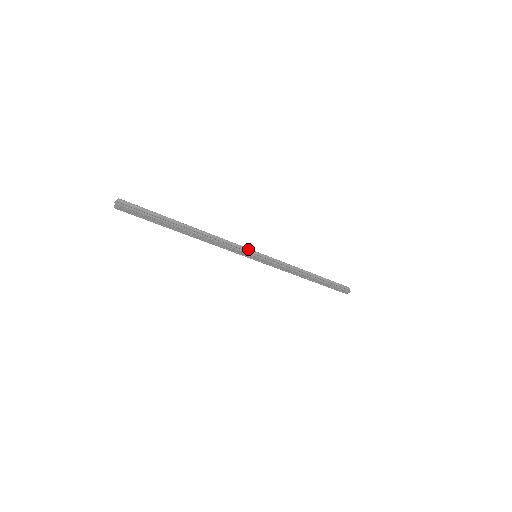
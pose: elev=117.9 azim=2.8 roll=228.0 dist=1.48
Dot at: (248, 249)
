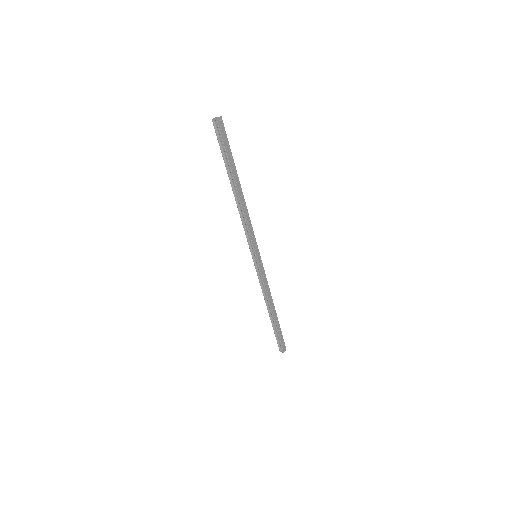
Dot at: occluded
